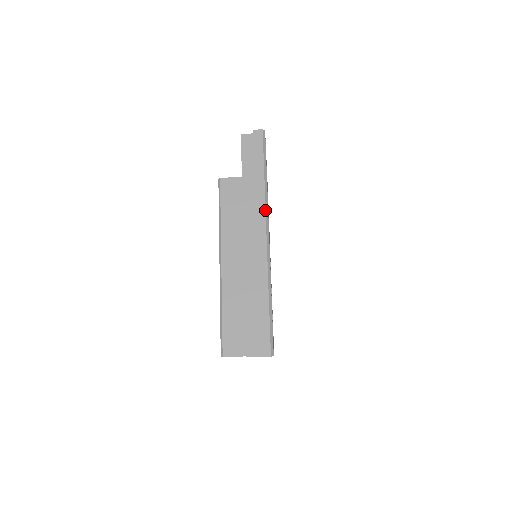
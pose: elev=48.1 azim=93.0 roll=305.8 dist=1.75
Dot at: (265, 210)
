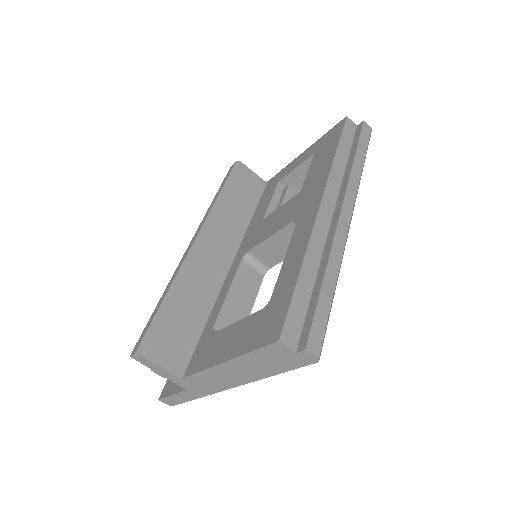
Dot at: (357, 192)
